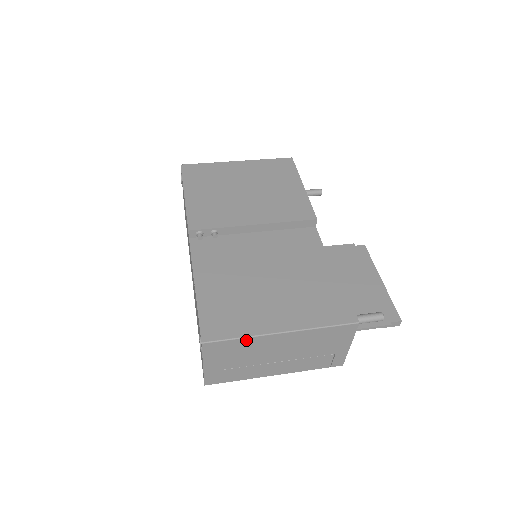
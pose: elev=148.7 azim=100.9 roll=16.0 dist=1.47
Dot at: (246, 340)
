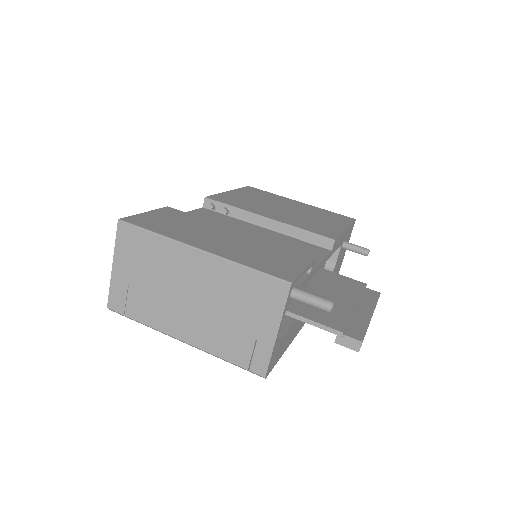
Dot at: (160, 240)
